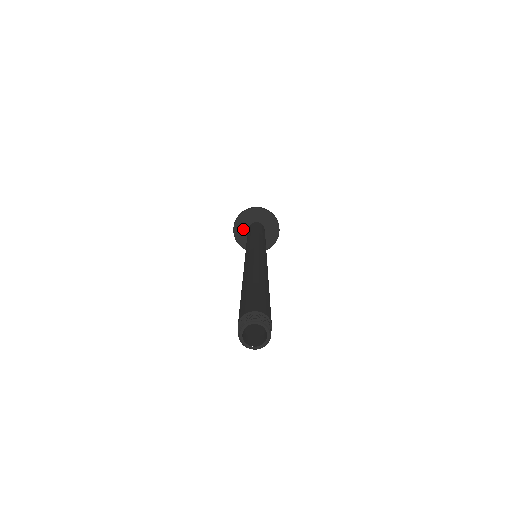
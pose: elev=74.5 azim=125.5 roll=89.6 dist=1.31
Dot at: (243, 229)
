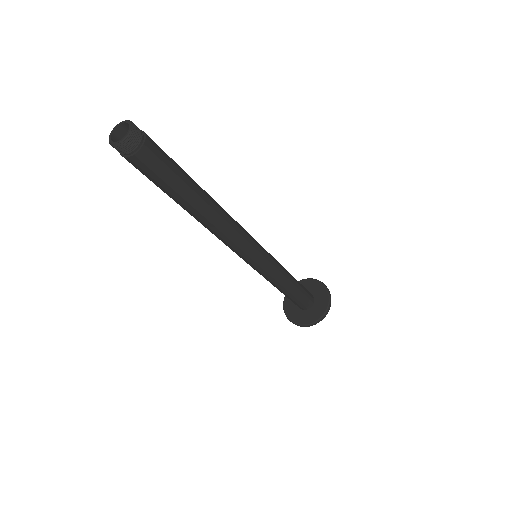
Dot at: (292, 304)
